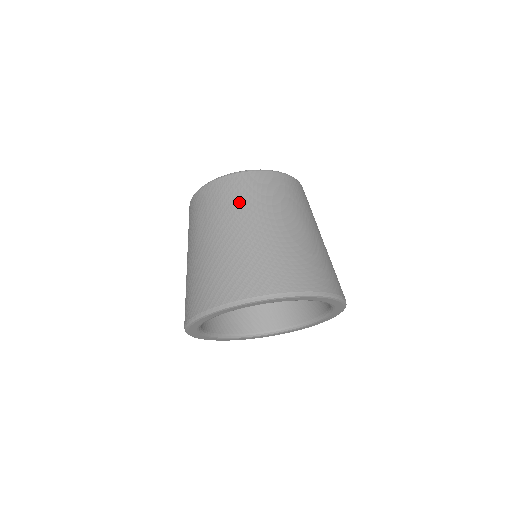
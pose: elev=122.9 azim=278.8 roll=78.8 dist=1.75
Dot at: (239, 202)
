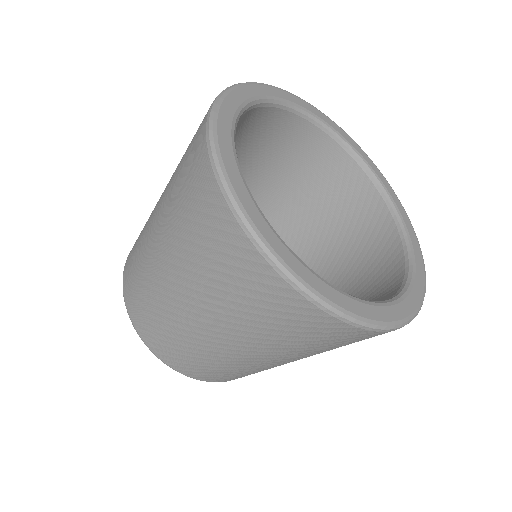
Dot at: occluded
